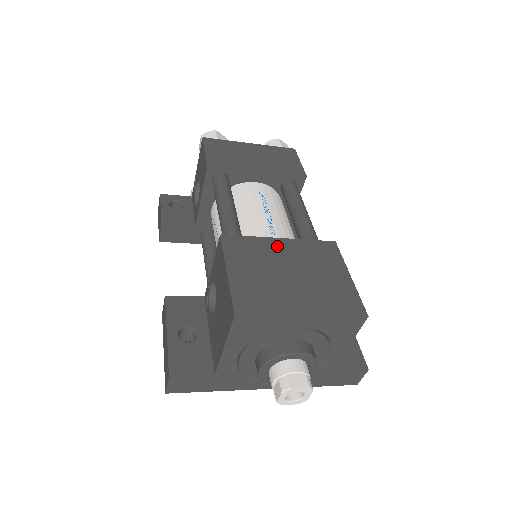
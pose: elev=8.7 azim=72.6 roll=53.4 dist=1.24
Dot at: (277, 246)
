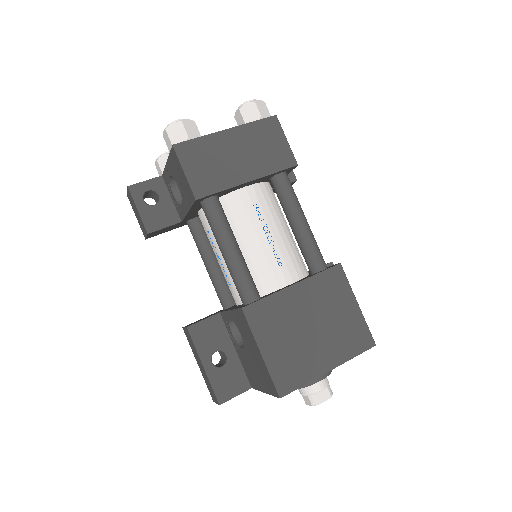
Dot at: (293, 298)
